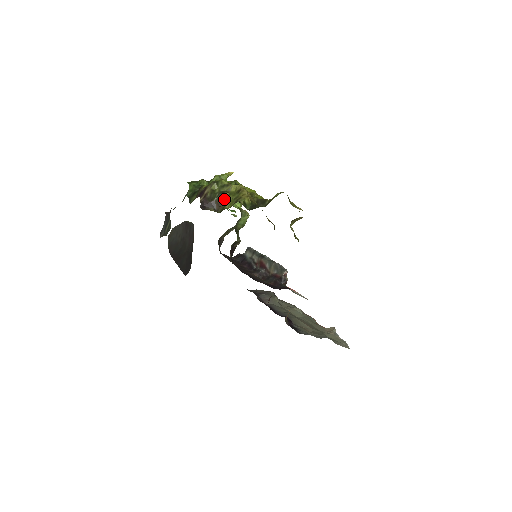
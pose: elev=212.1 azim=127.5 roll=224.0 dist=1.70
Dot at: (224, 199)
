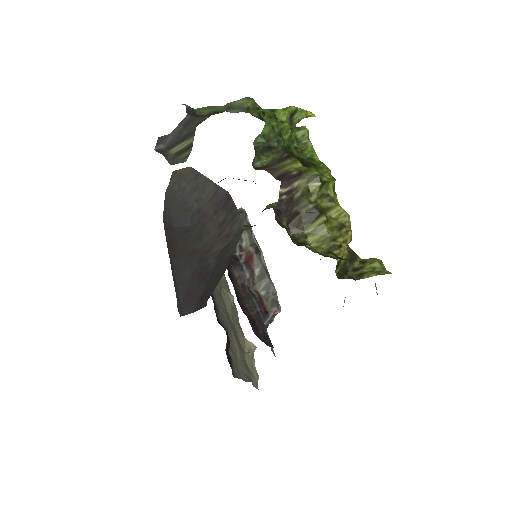
Dot at: (315, 223)
